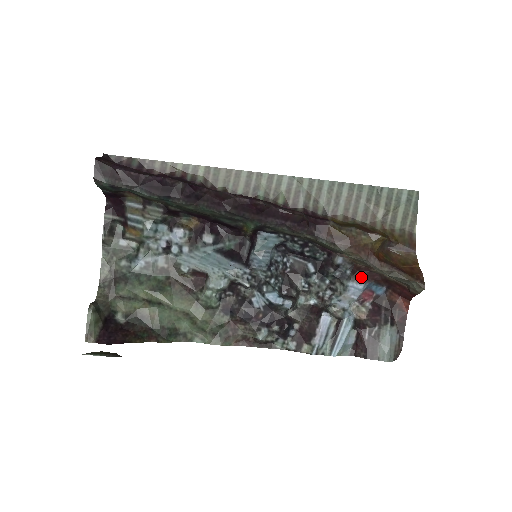
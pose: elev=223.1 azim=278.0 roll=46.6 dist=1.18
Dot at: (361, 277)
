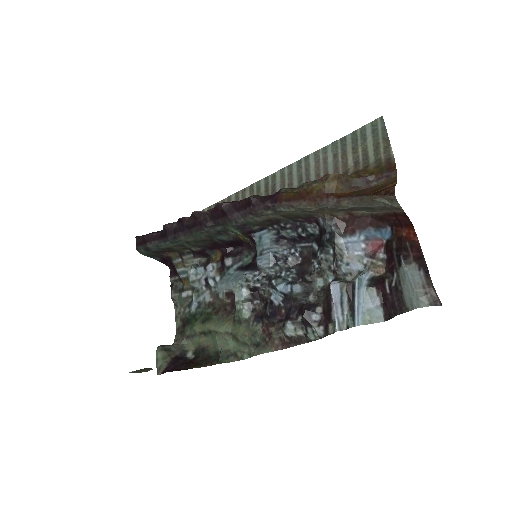
Dot at: (352, 228)
